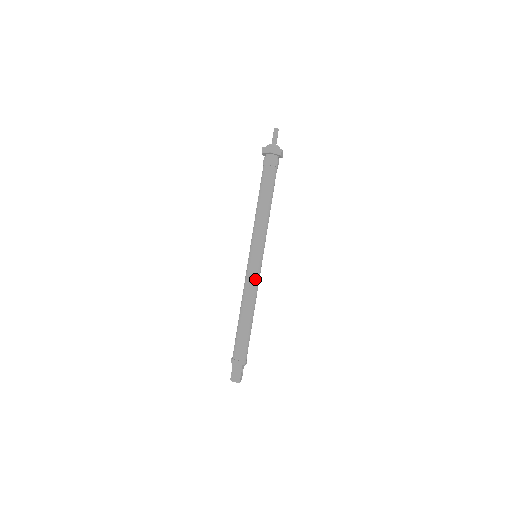
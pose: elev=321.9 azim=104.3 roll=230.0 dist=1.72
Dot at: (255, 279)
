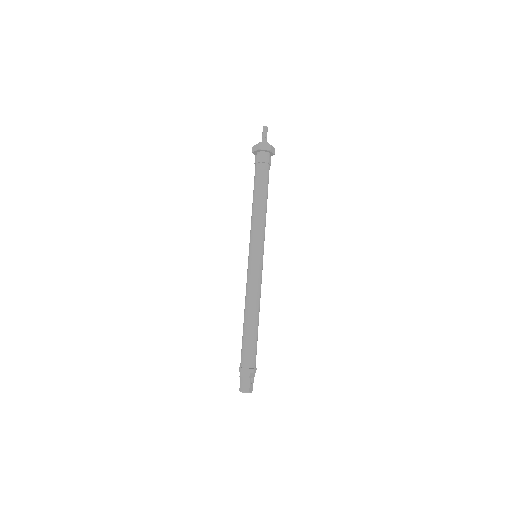
Dot at: (256, 279)
